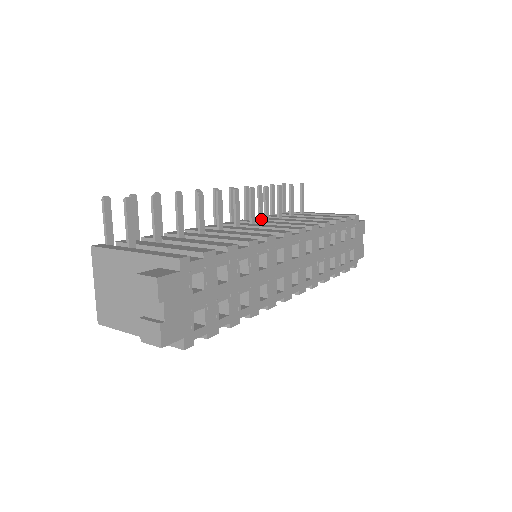
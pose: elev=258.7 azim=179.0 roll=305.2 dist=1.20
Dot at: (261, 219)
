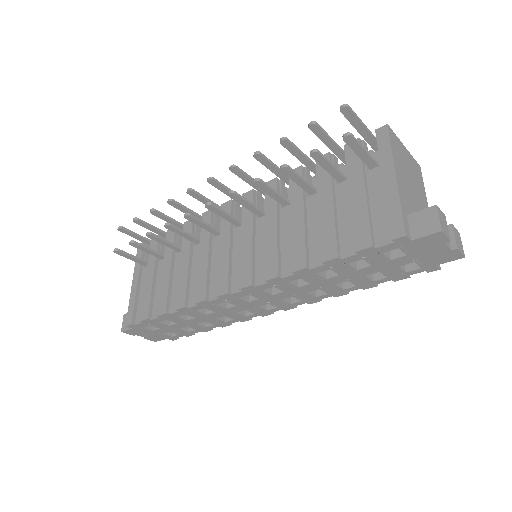
Dot at: (289, 187)
